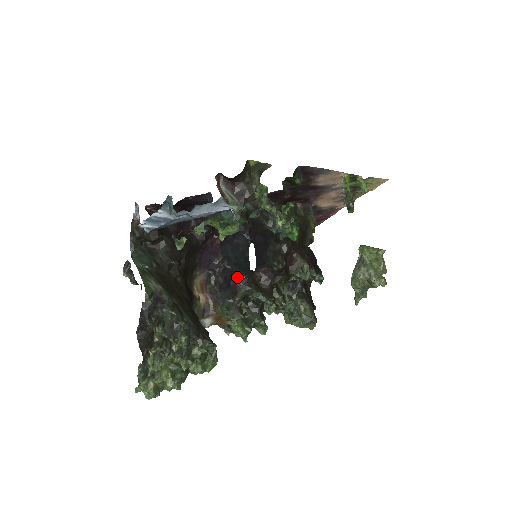
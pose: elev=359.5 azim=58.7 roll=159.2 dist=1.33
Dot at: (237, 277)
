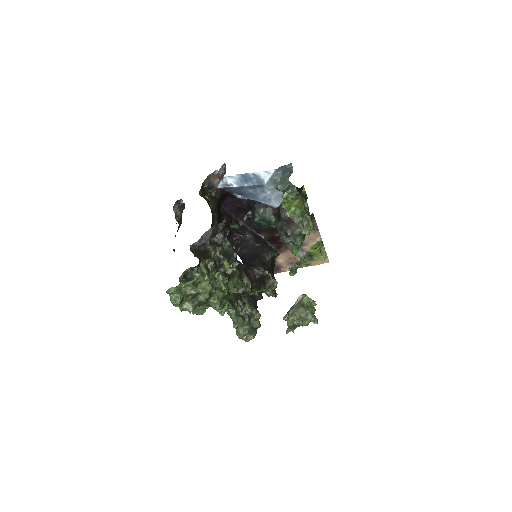
Dot at: (239, 263)
